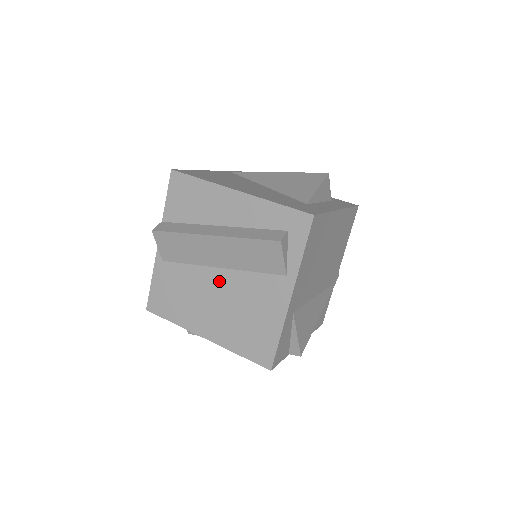
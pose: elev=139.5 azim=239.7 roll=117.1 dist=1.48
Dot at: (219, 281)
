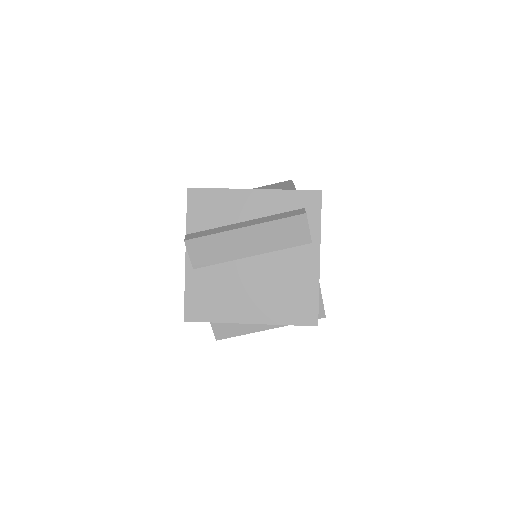
Dot at: (254, 268)
